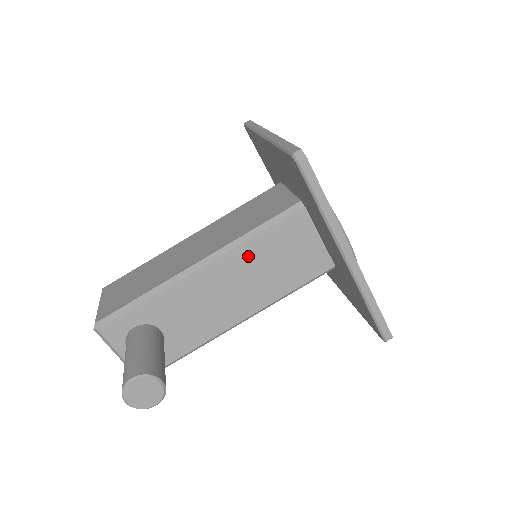
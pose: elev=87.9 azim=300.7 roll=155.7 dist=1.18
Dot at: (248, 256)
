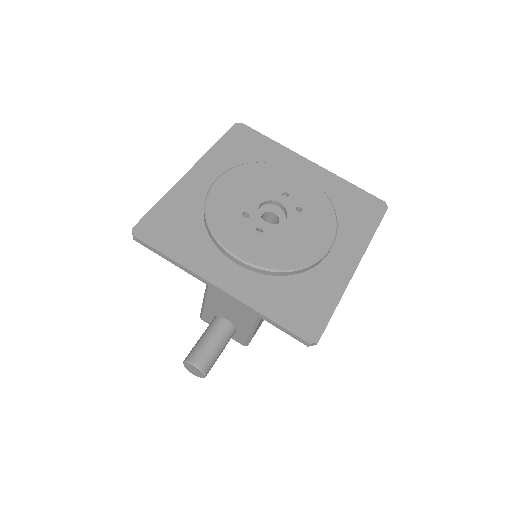
Dot at: occluded
